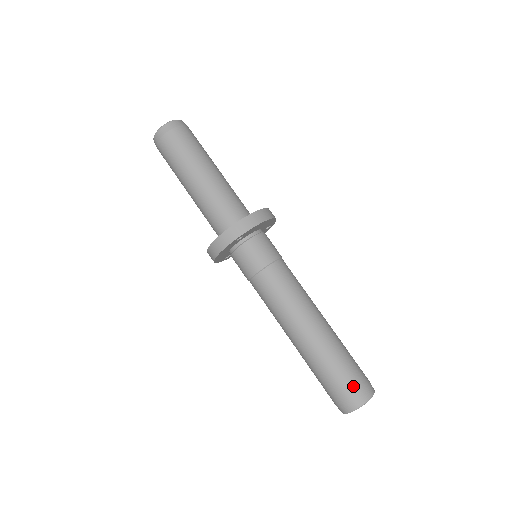
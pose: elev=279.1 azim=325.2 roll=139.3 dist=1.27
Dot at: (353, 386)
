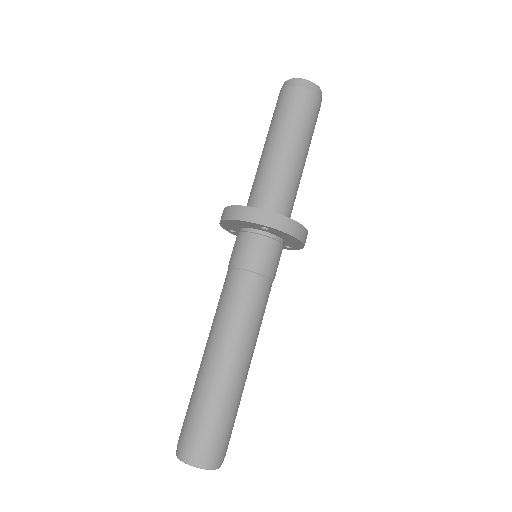
Dot at: (212, 444)
